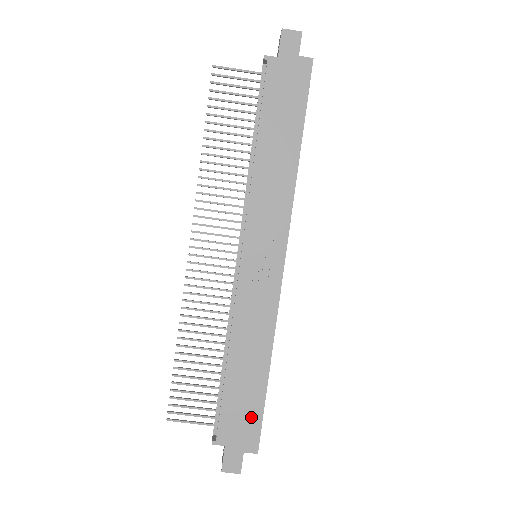
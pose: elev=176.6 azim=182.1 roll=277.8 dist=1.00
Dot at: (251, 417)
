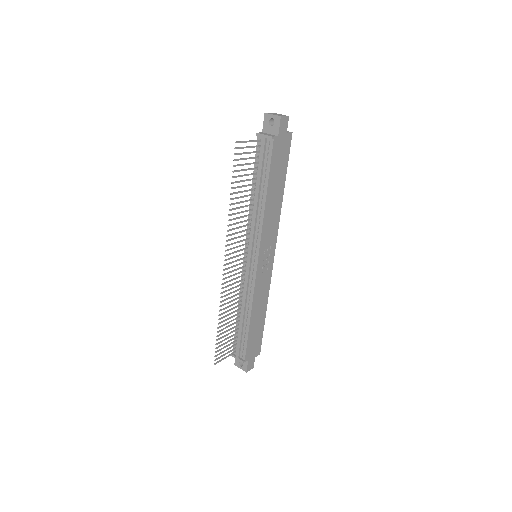
Dot at: (258, 340)
